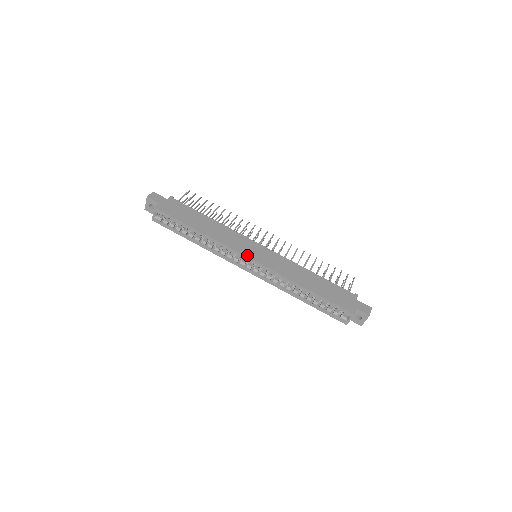
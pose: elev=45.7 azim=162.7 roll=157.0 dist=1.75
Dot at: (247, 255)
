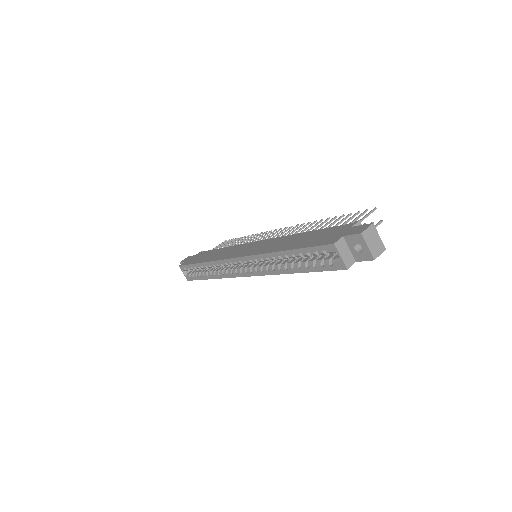
Dot at: (233, 257)
